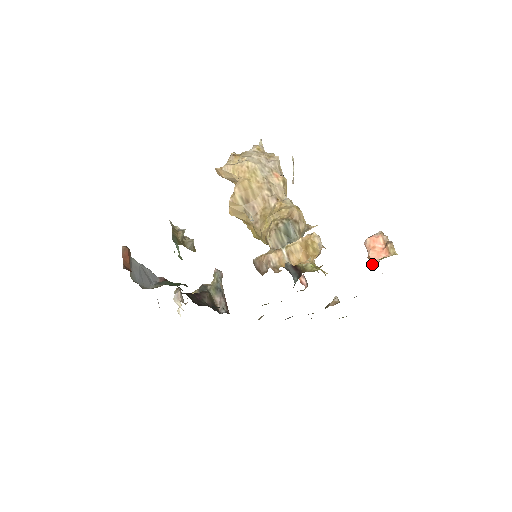
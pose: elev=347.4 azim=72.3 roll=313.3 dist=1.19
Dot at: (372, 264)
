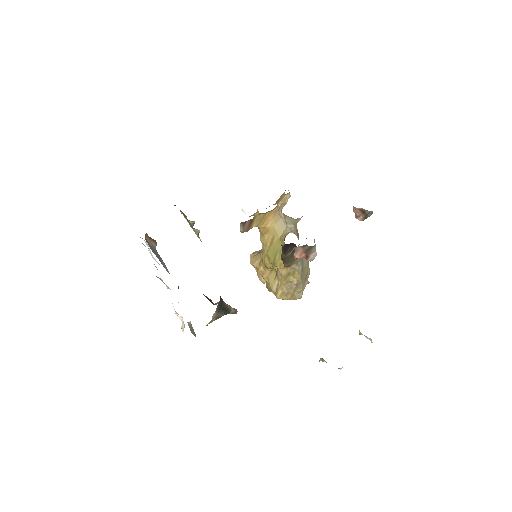
Dot at: occluded
